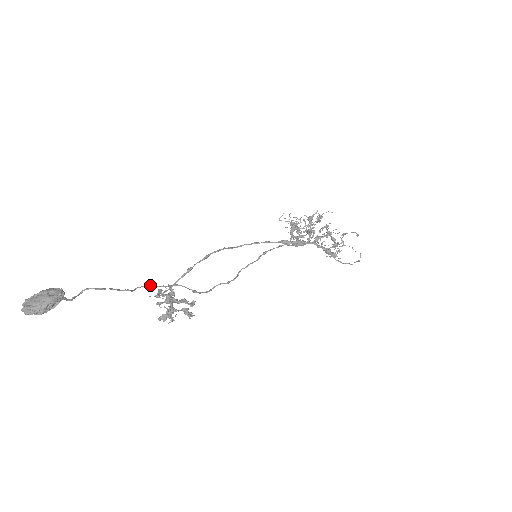
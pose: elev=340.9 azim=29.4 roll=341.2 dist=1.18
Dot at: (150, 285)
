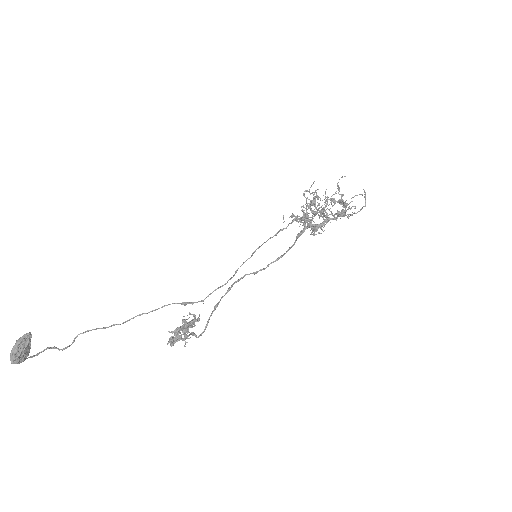
Dot at: (137, 315)
